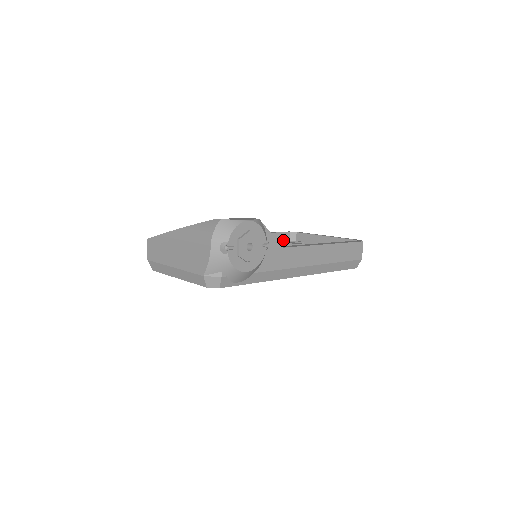
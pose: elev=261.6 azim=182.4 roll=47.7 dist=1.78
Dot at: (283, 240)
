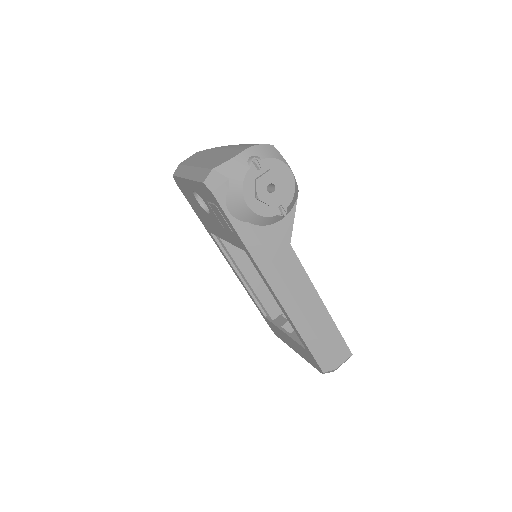
Dot at: (281, 311)
